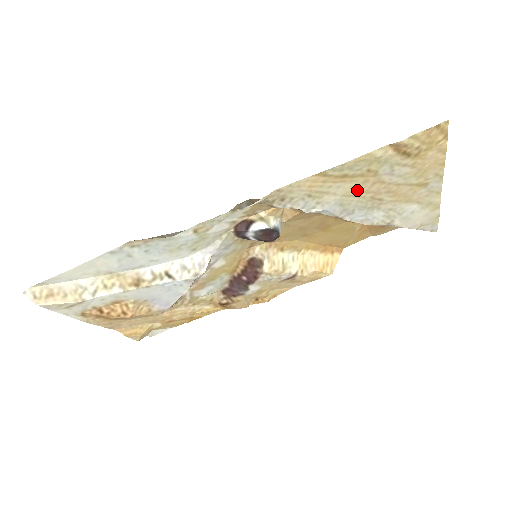
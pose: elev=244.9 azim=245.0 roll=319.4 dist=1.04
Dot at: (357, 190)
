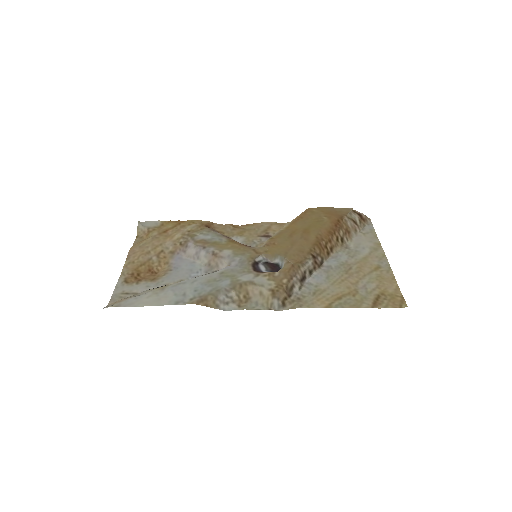
Dot at: (341, 283)
